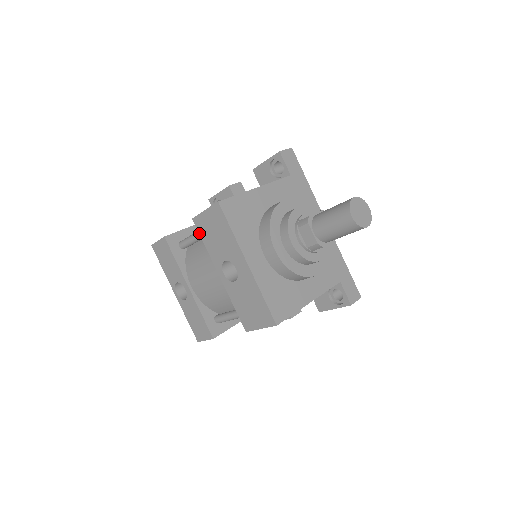
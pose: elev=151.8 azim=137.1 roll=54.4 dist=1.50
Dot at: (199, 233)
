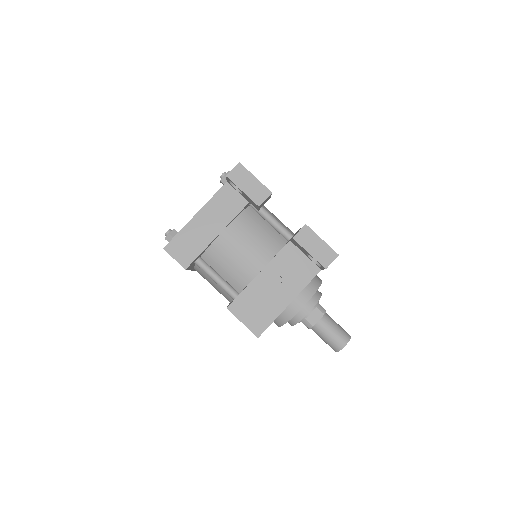
Dot at: occluded
